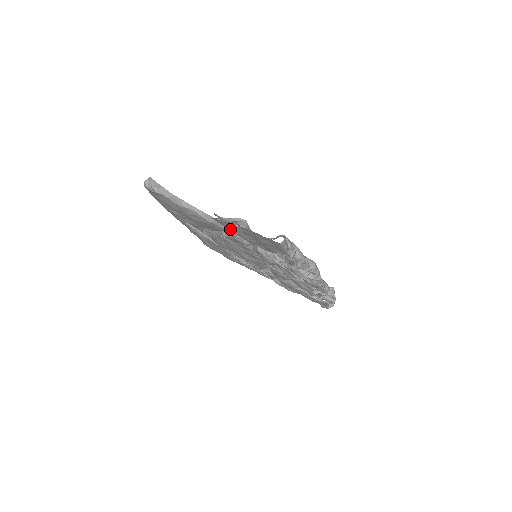
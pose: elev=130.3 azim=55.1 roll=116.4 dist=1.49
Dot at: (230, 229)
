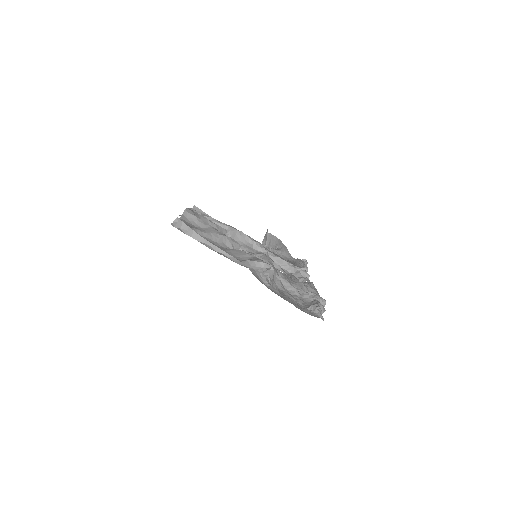
Dot at: occluded
